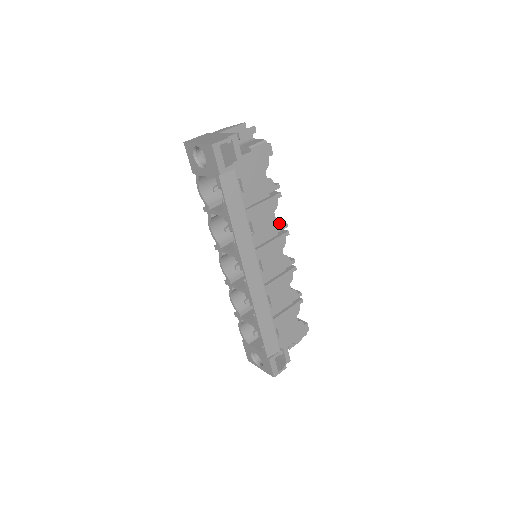
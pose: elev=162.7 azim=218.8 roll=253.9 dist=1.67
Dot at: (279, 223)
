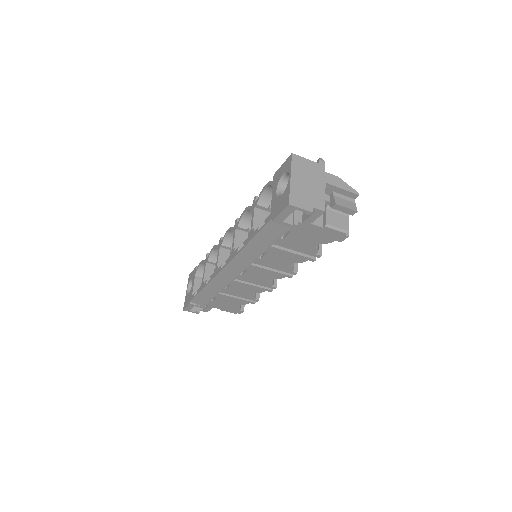
Dot at: (290, 269)
